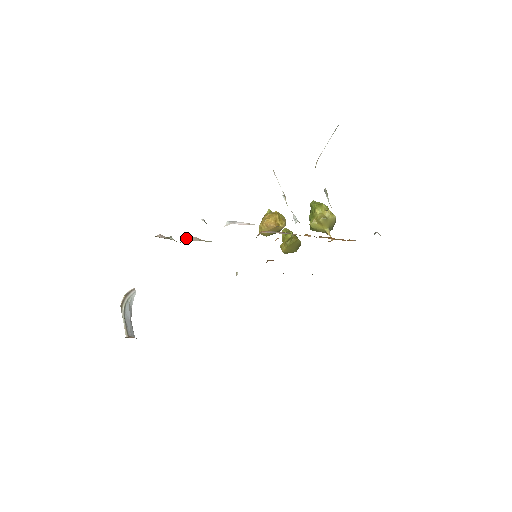
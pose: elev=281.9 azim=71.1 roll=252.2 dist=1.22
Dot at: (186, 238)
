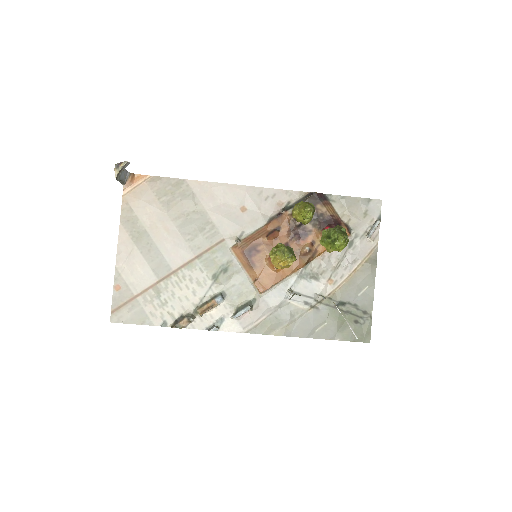
Dot at: (203, 315)
